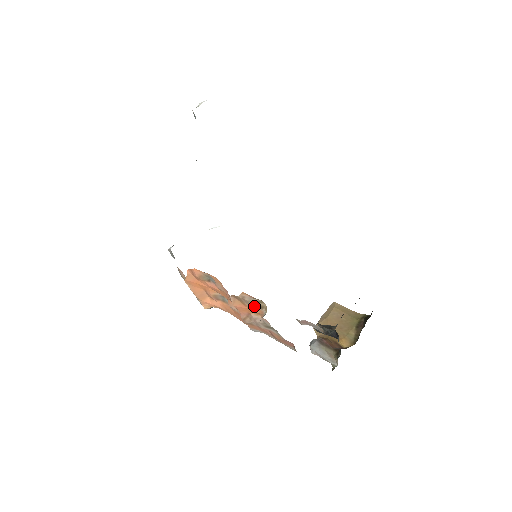
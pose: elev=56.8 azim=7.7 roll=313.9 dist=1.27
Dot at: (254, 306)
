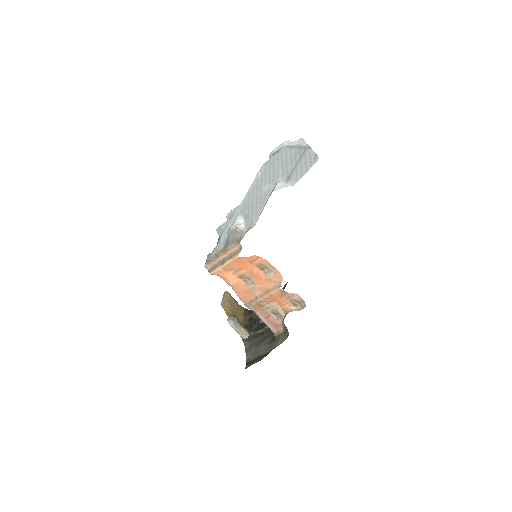
Dot at: (289, 302)
